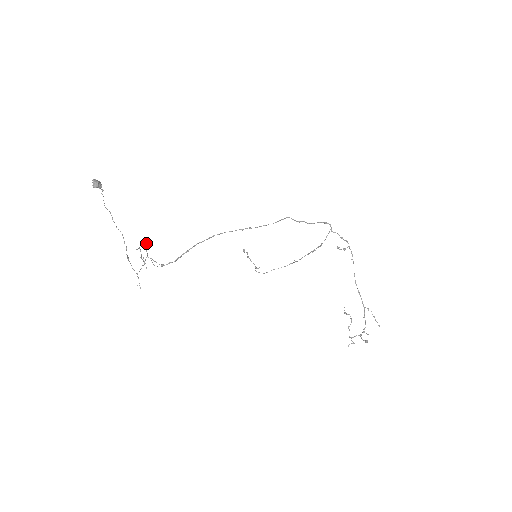
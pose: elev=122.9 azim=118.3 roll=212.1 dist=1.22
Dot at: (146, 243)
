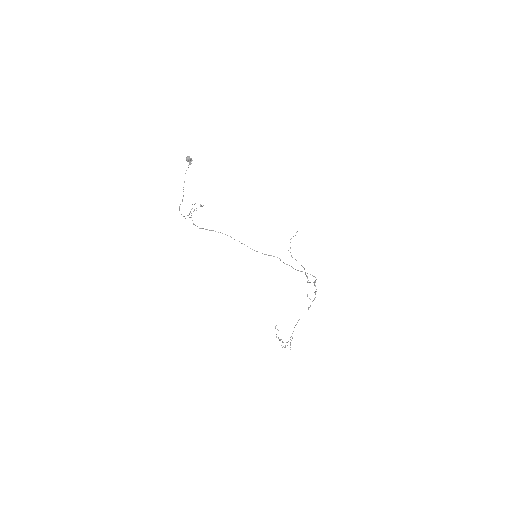
Dot at: (200, 204)
